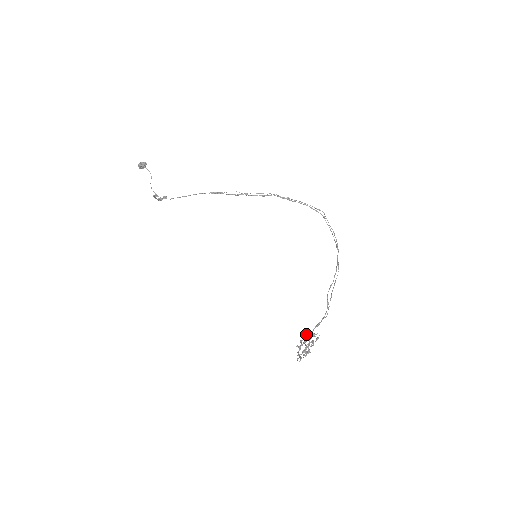
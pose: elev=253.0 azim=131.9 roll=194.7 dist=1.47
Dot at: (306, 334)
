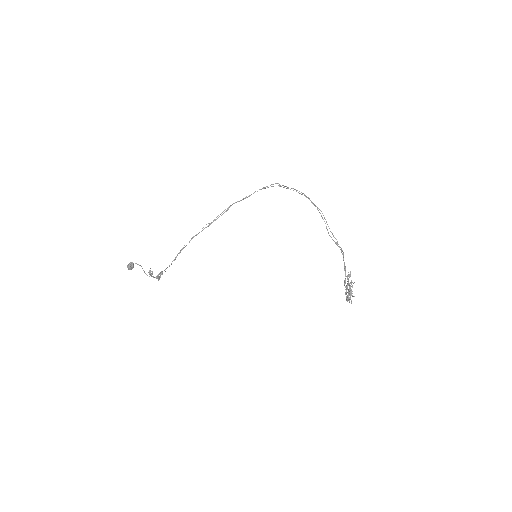
Dot at: (344, 284)
